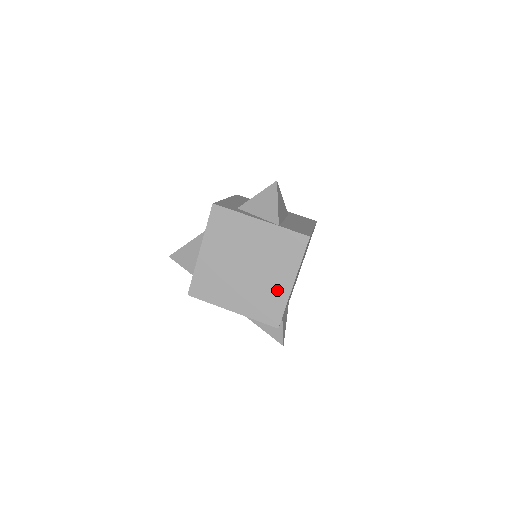
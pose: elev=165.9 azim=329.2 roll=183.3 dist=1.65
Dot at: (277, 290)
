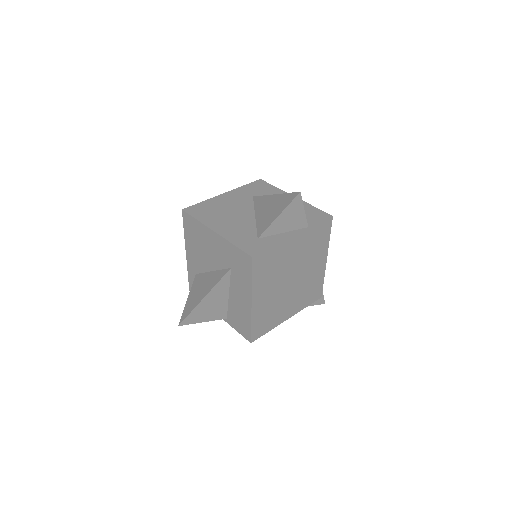
Dot at: (317, 274)
